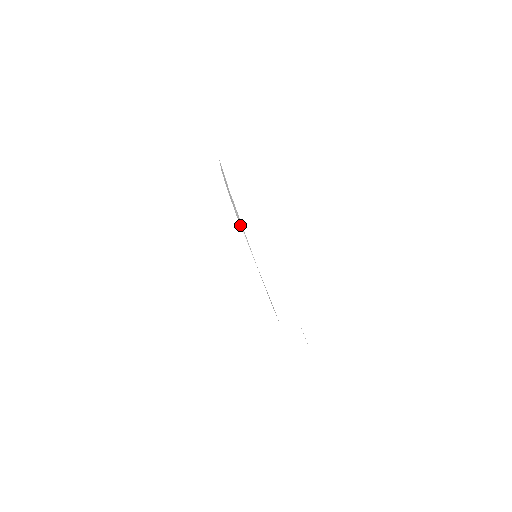
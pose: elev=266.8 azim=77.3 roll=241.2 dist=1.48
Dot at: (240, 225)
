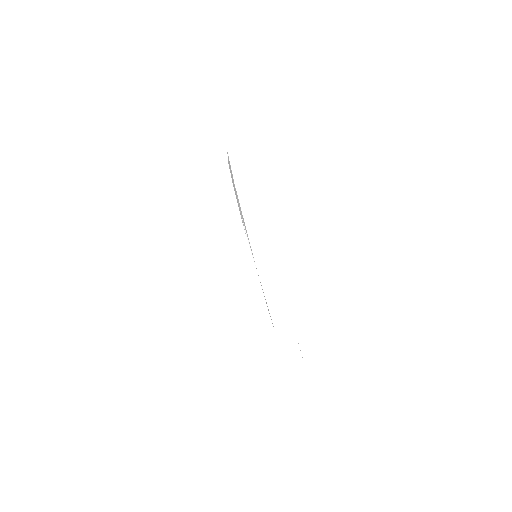
Dot at: (242, 222)
